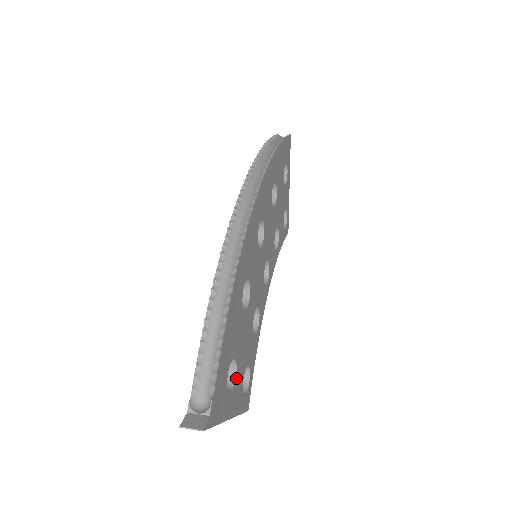
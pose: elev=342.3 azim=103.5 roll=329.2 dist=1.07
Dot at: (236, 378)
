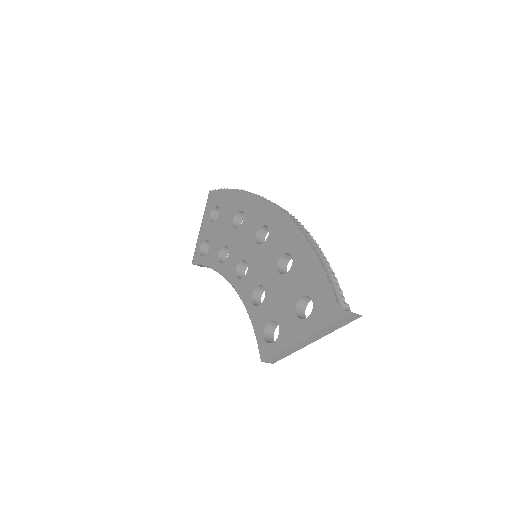
Dot at: (304, 318)
